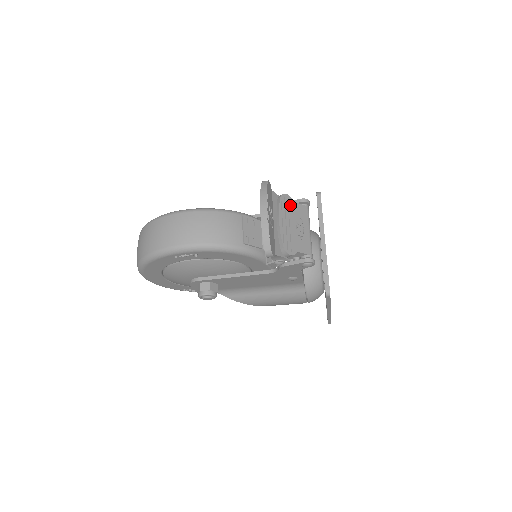
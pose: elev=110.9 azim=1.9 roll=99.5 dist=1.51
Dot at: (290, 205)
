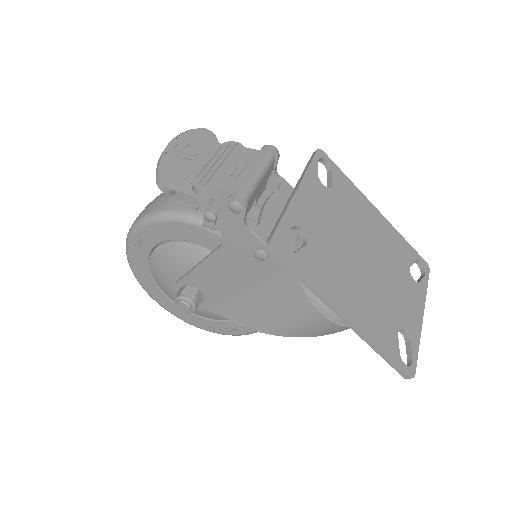
Dot at: (235, 150)
